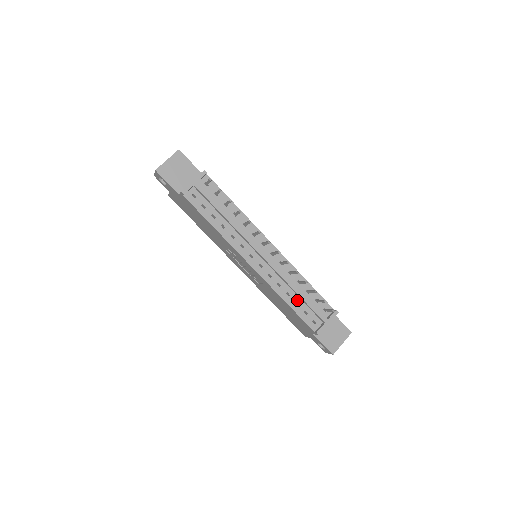
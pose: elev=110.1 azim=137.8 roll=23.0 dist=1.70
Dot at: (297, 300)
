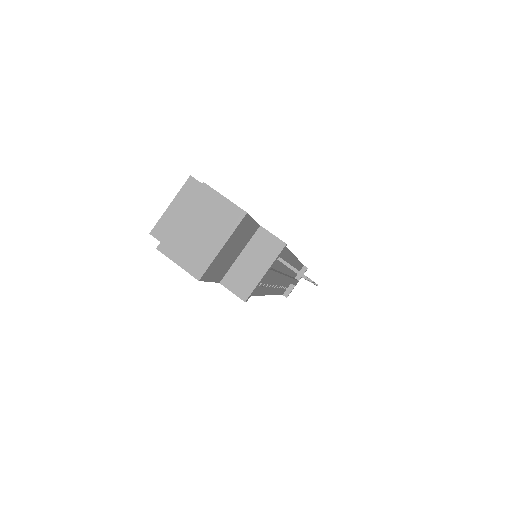
Dot at: occluded
